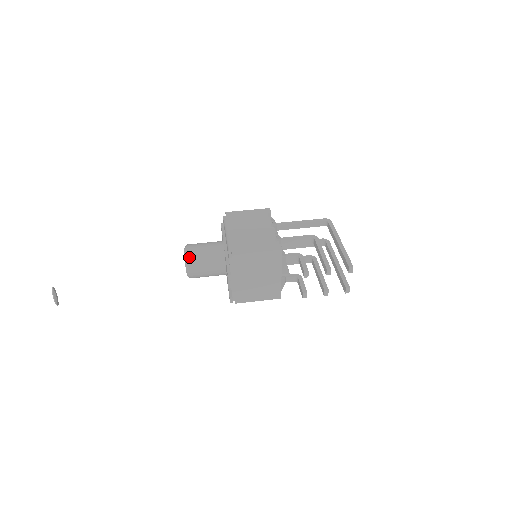
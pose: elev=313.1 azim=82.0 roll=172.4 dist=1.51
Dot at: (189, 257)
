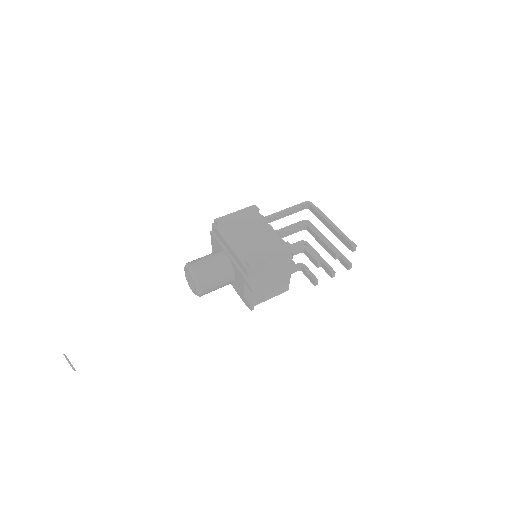
Dot at: (198, 277)
